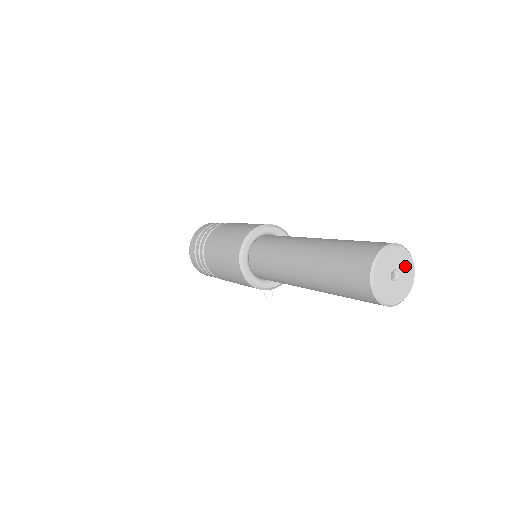
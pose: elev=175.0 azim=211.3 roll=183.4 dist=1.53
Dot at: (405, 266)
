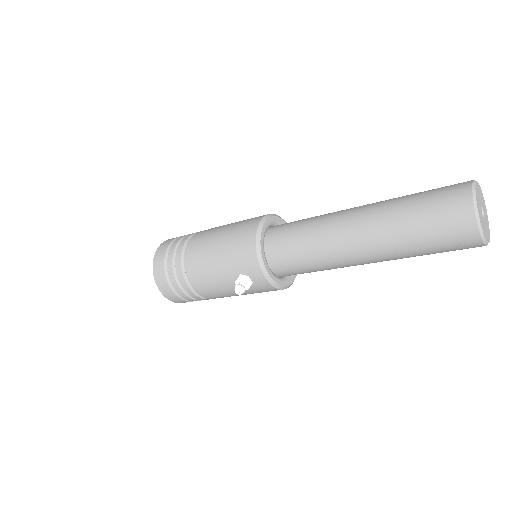
Dot at: (487, 224)
